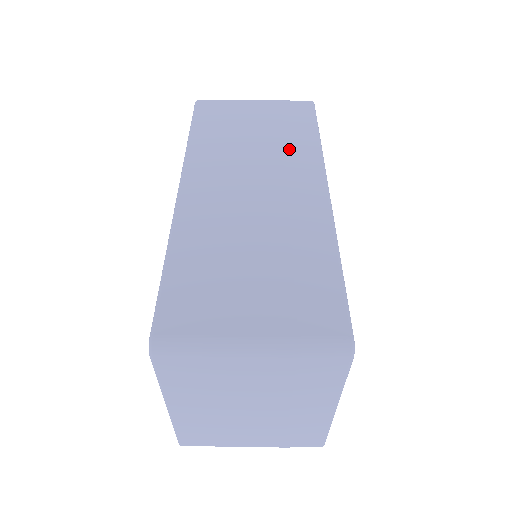
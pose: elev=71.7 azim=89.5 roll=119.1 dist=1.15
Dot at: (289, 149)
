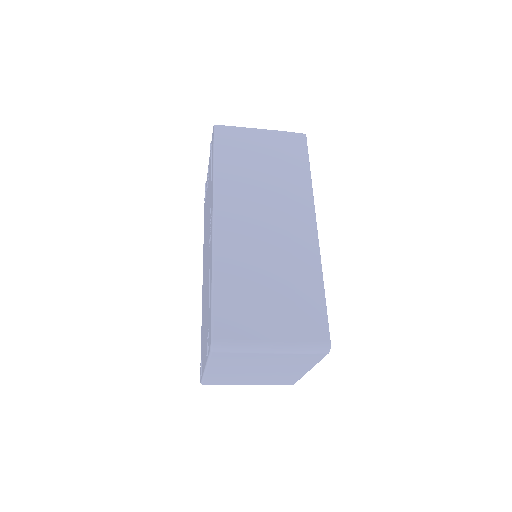
Dot at: (289, 186)
